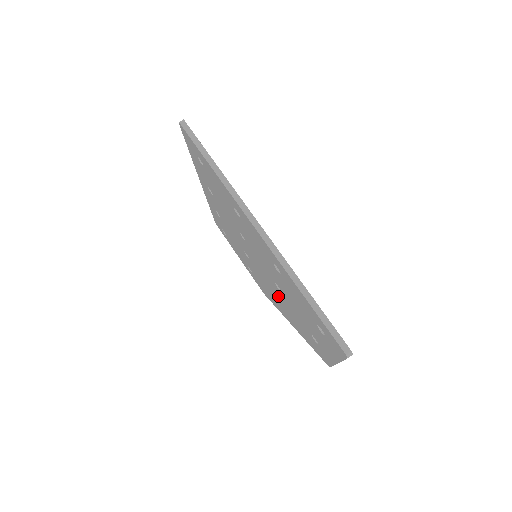
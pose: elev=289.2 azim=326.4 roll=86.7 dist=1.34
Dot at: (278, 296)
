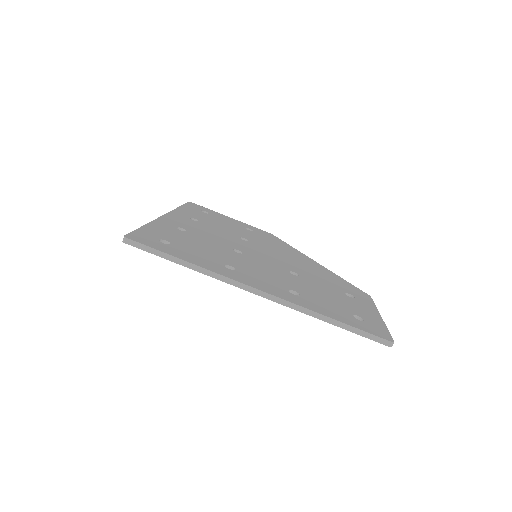
Dot at: occluded
